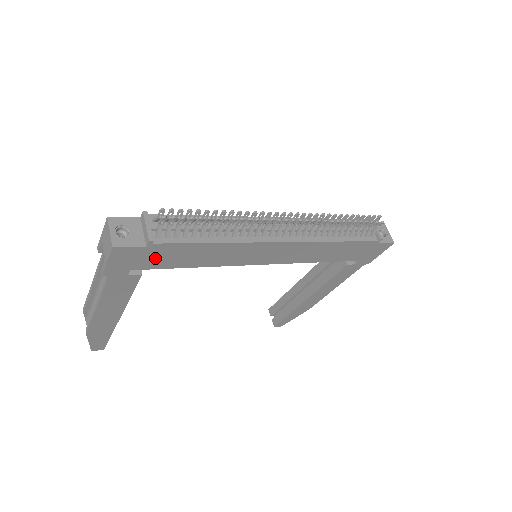
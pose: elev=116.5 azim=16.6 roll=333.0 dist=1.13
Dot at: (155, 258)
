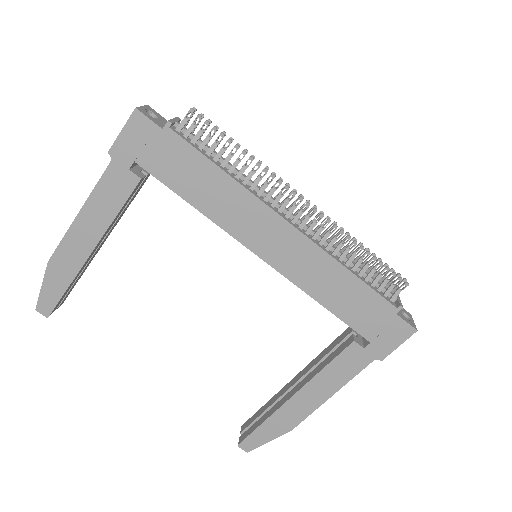
Dot at: (162, 157)
